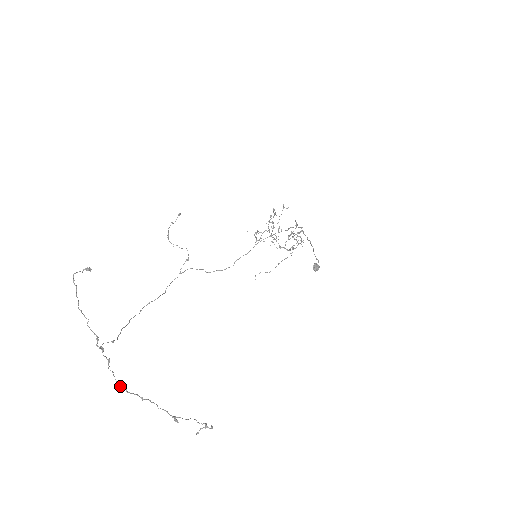
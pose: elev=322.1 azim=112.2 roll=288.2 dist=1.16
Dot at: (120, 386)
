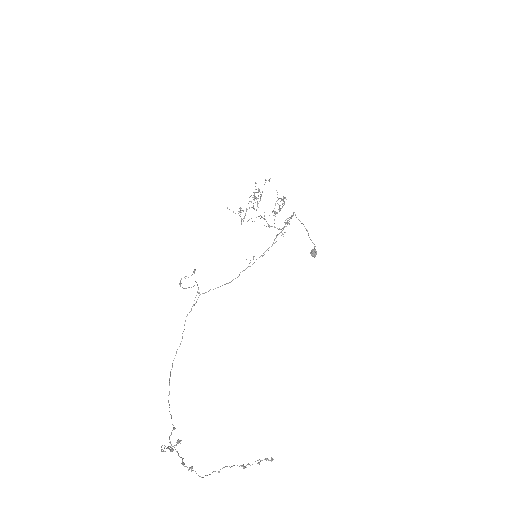
Dot at: occluded
